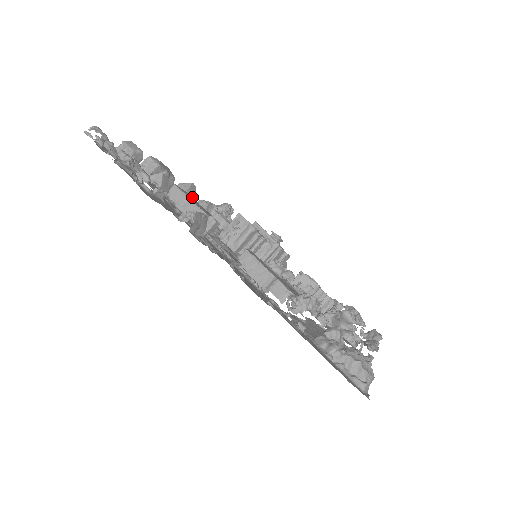
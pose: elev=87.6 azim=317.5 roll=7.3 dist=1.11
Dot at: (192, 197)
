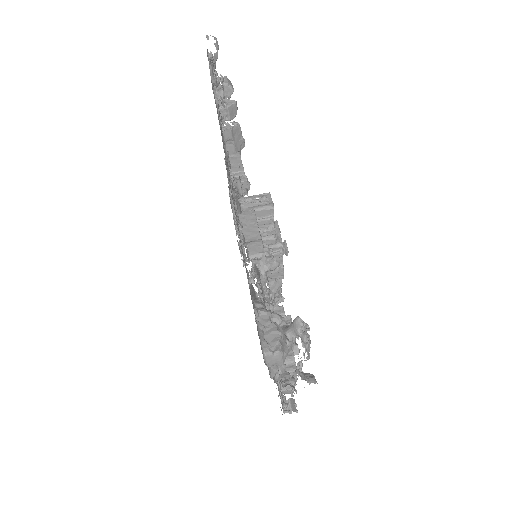
Dot at: occluded
